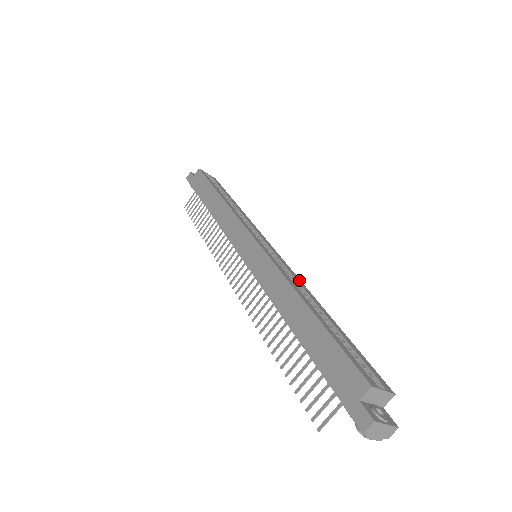
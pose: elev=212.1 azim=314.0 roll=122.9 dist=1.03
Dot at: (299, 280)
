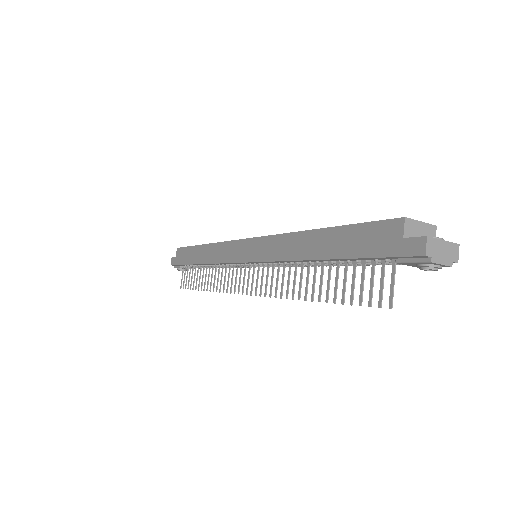
Dot at: occluded
